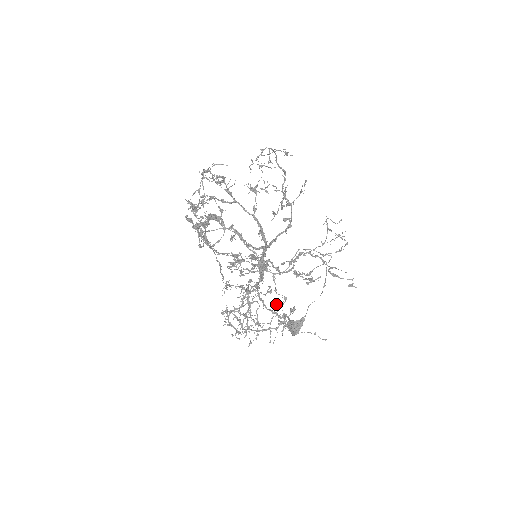
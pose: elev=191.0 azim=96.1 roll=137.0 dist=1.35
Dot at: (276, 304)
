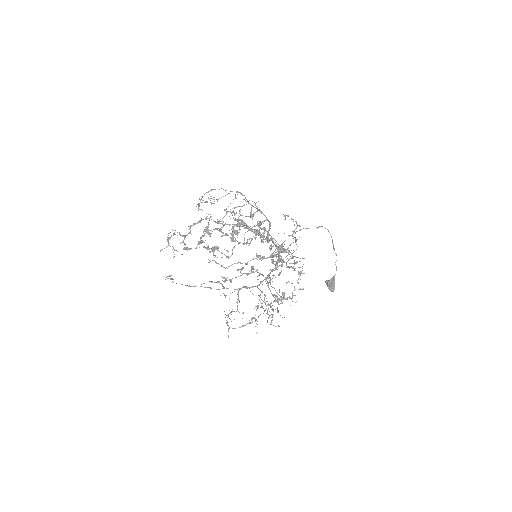
Dot at: (289, 282)
